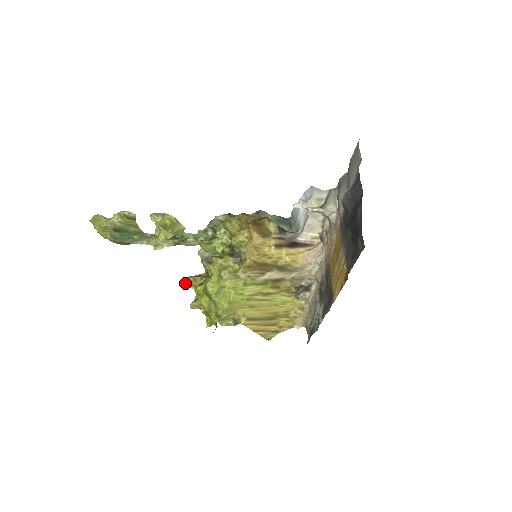
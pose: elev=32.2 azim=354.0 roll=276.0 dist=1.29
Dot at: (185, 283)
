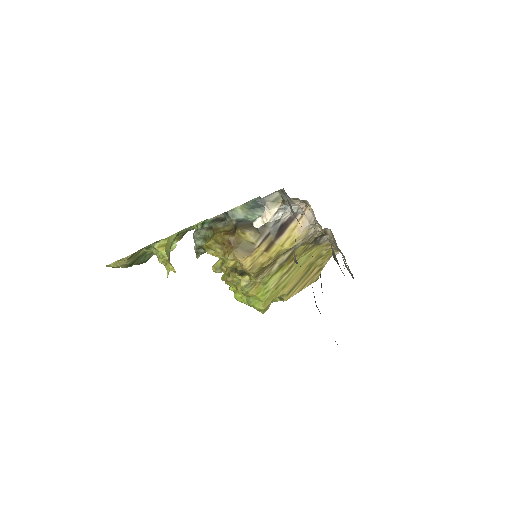
Dot at: (217, 272)
